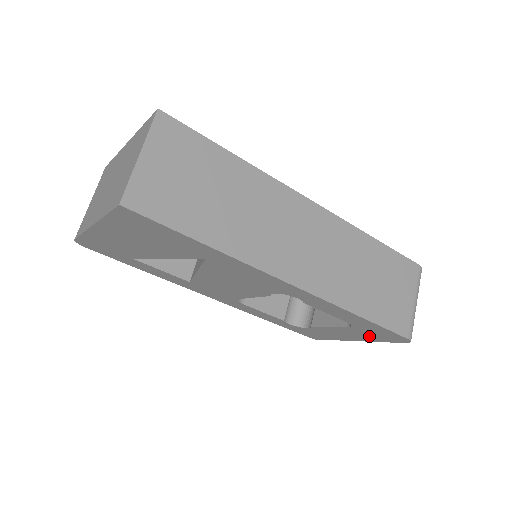
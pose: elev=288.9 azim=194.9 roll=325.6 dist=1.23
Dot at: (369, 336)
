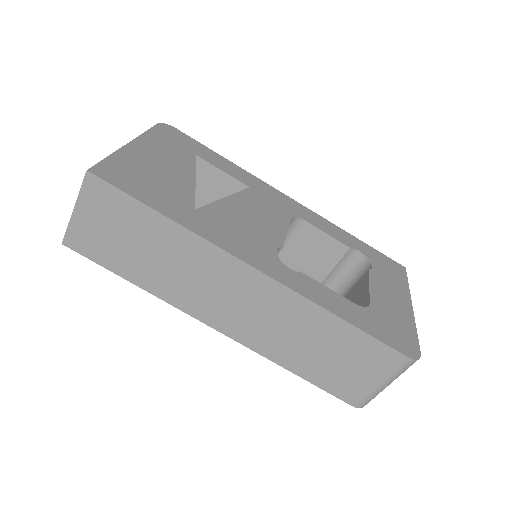
Dot at: occluded
